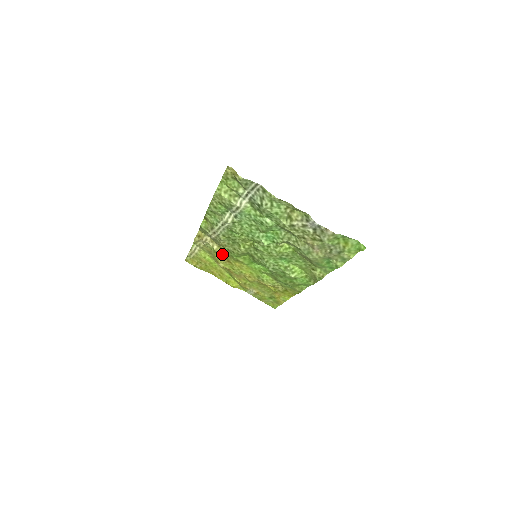
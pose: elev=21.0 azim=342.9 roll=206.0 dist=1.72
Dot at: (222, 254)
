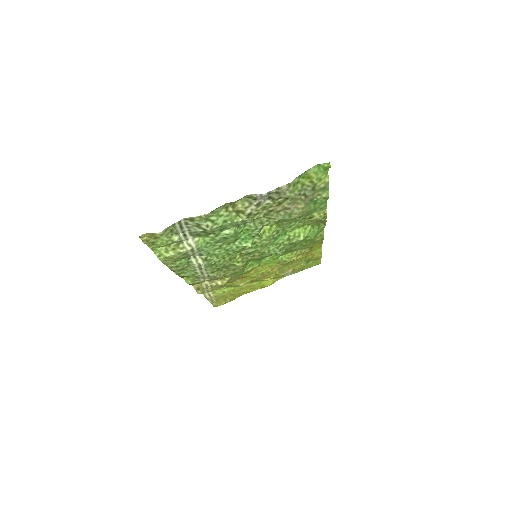
Dot at: (231, 280)
